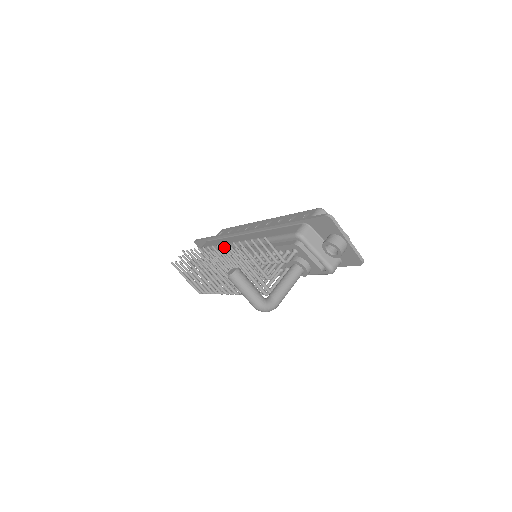
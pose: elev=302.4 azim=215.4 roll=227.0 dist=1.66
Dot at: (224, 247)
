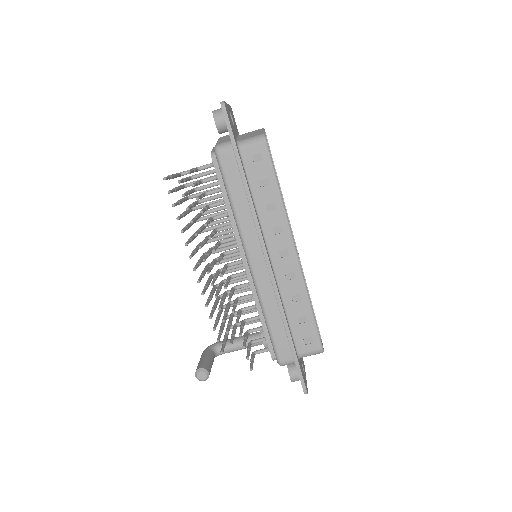
Dot at: (225, 288)
